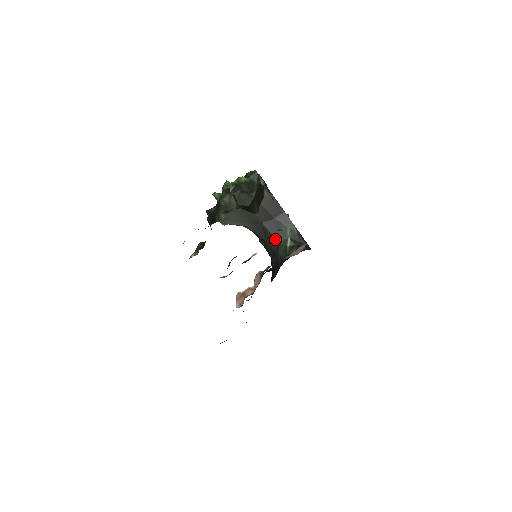
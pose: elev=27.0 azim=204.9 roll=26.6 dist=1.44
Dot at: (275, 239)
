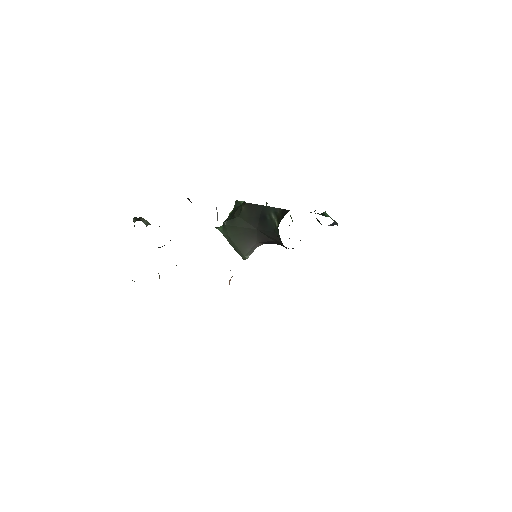
Dot at: (271, 232)
